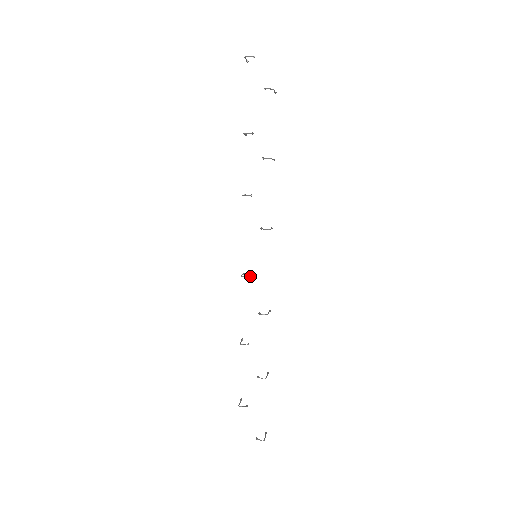
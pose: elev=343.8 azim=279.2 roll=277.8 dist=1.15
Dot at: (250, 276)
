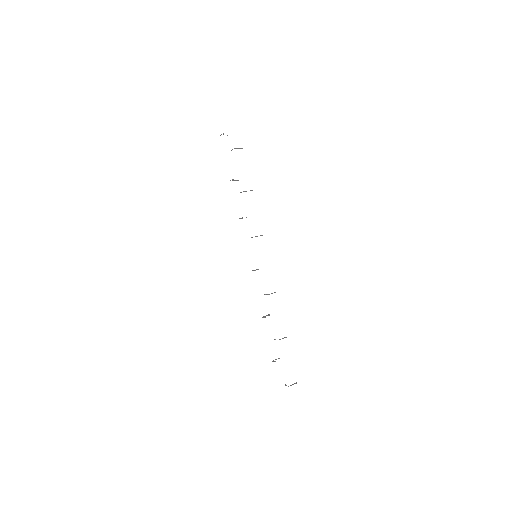
Dot at: (255, 270)
